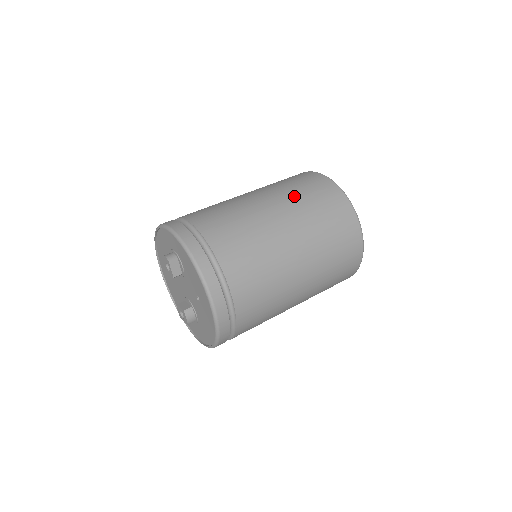
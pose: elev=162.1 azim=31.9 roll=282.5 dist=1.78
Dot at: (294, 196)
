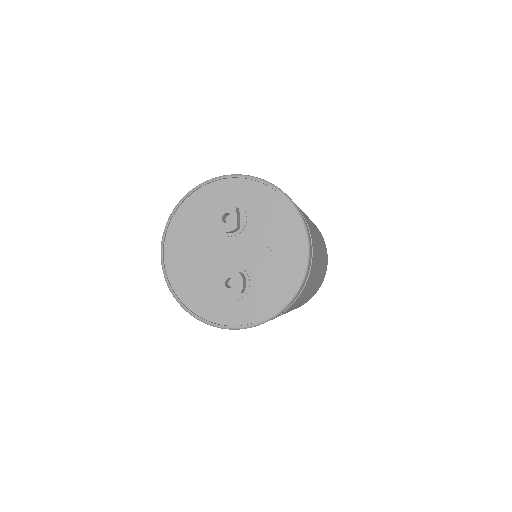
Dot at: occluded
